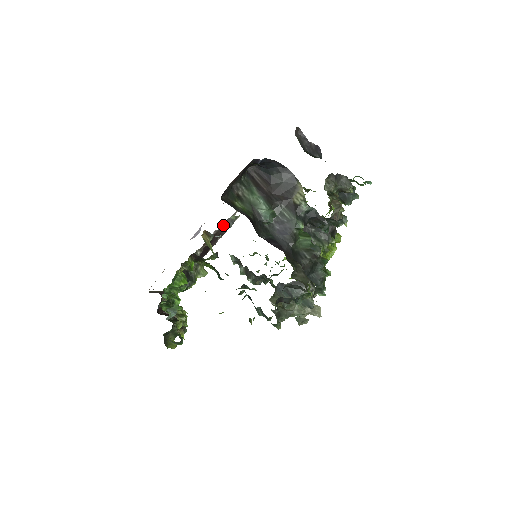
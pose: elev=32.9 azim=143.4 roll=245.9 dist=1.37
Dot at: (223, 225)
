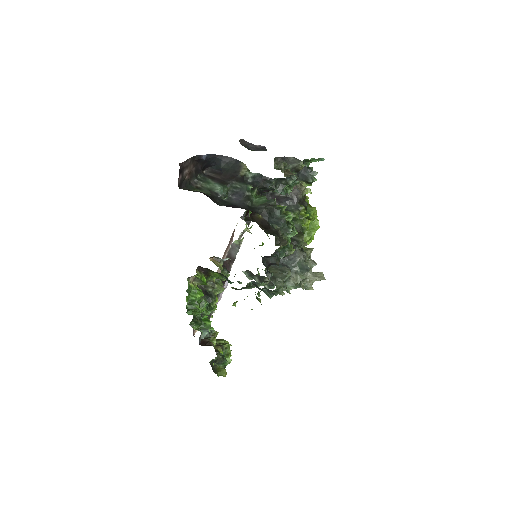
Dot at: (230, 251)
